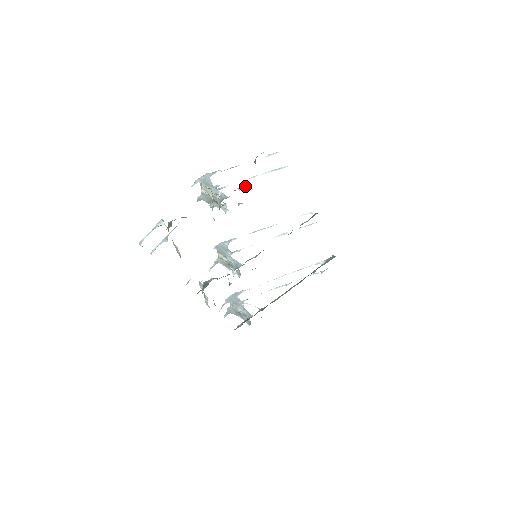
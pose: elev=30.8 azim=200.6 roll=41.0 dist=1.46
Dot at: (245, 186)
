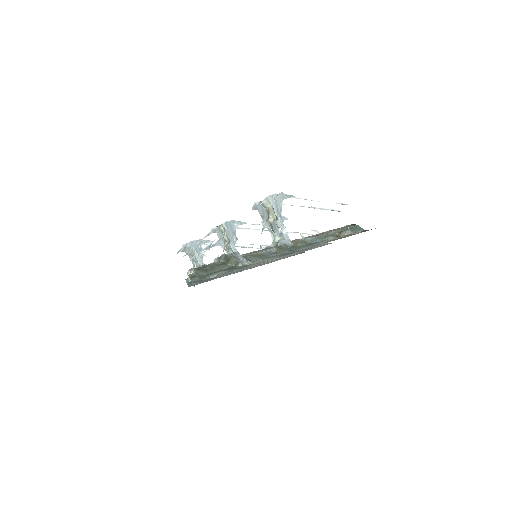
Dot at: (310, 241)
